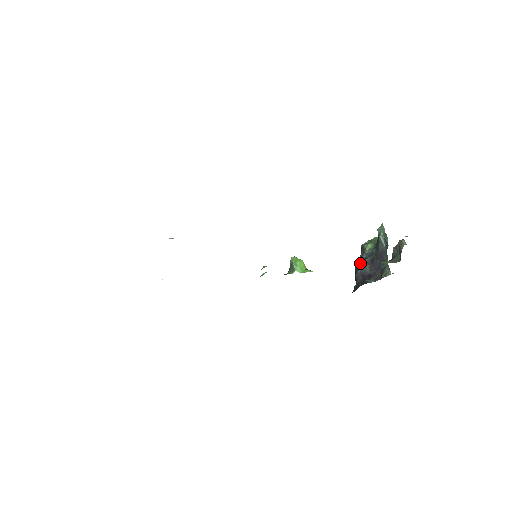
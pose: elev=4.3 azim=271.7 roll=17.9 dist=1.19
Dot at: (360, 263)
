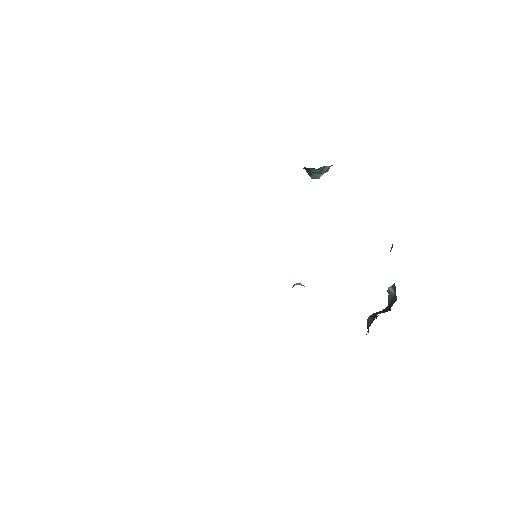
Dot at: occluded
